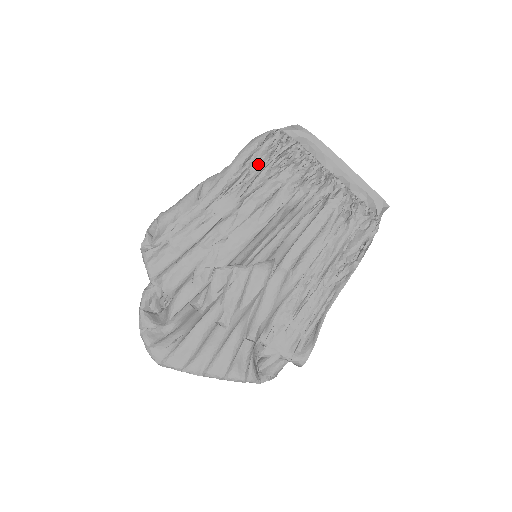
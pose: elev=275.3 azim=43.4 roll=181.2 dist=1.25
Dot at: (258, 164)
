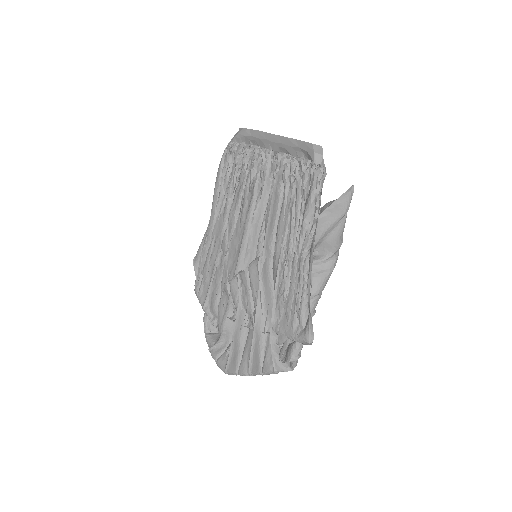
Dot at: (226, 181)
